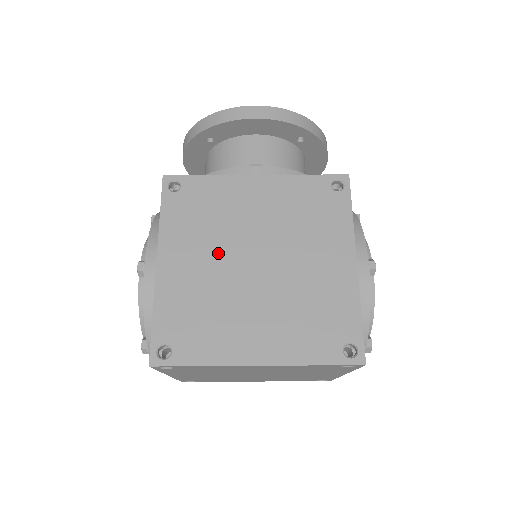
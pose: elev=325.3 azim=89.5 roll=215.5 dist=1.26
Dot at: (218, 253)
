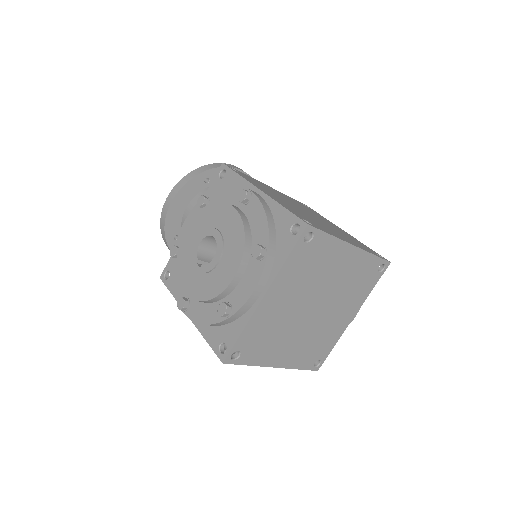
Dot at: (285, 201)
